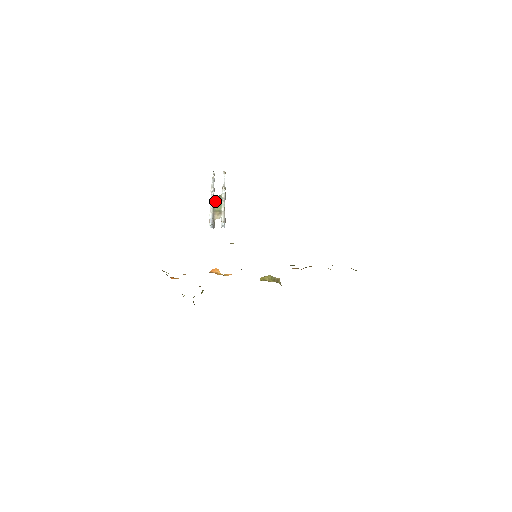
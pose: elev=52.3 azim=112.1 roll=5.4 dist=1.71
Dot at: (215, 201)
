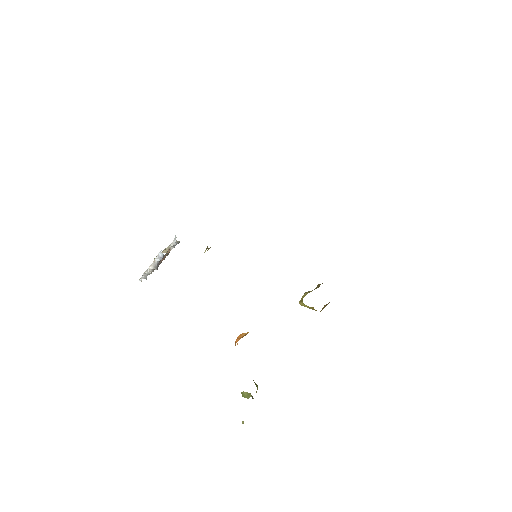
Dot at: occluded
